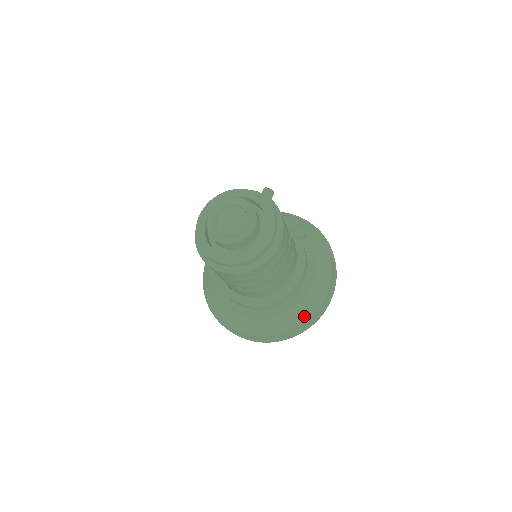
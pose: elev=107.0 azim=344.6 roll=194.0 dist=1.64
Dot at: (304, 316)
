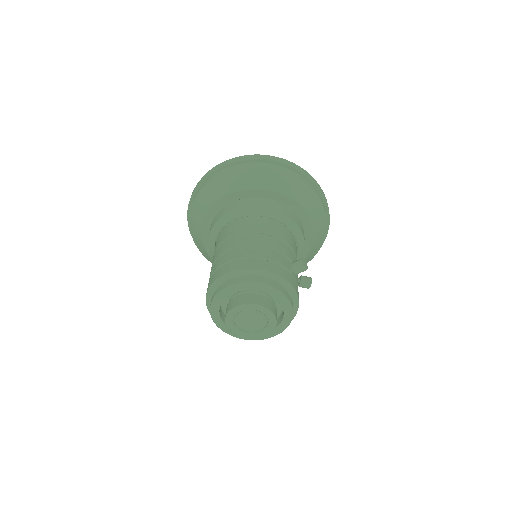
Dot at: occluded
